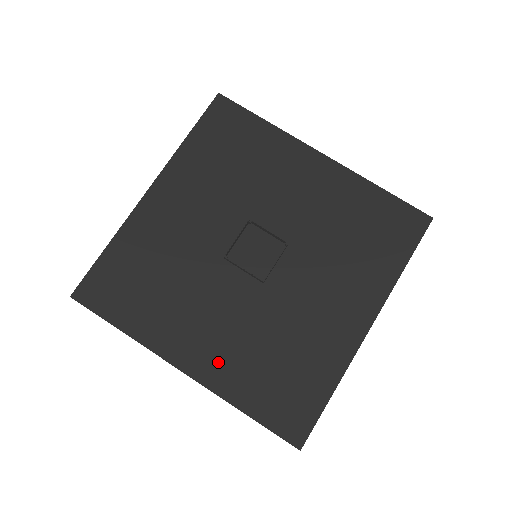
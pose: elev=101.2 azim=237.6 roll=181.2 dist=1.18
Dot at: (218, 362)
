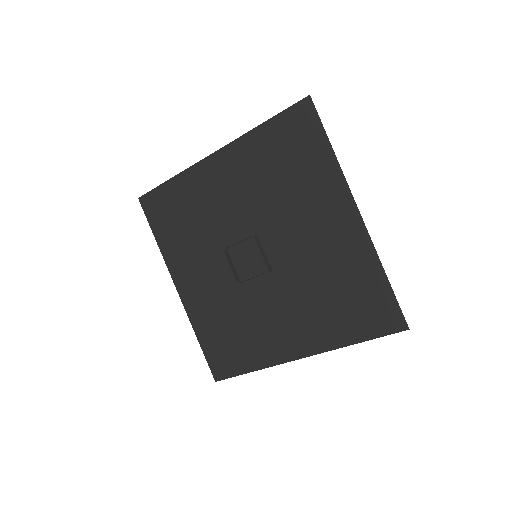
Dot at: (198, 301)
